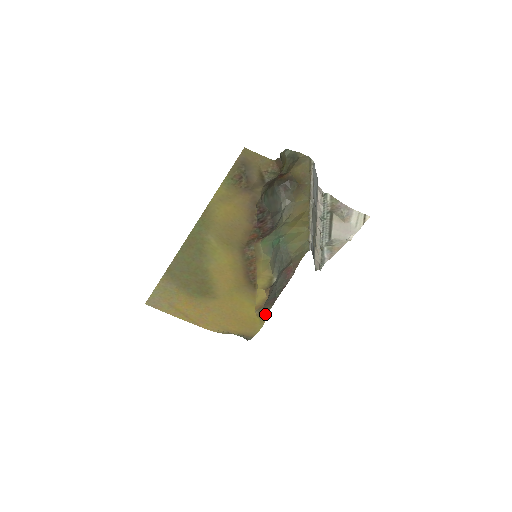
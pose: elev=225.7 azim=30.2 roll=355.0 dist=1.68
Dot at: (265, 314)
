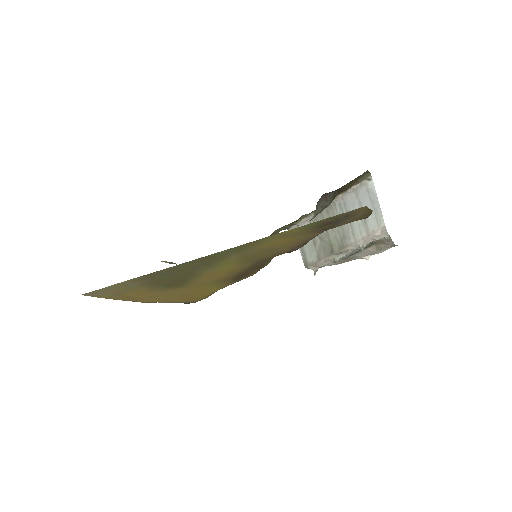
Dot at: occluded
